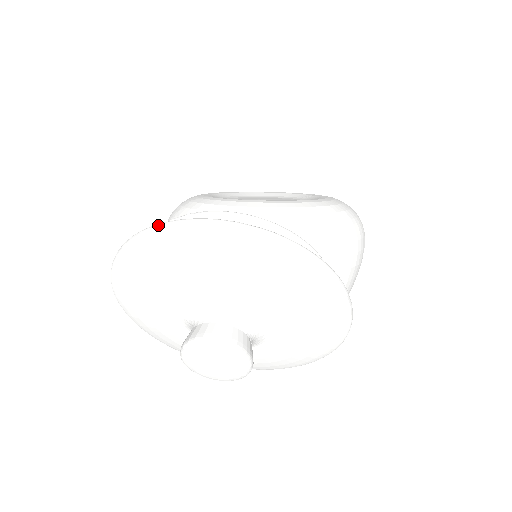
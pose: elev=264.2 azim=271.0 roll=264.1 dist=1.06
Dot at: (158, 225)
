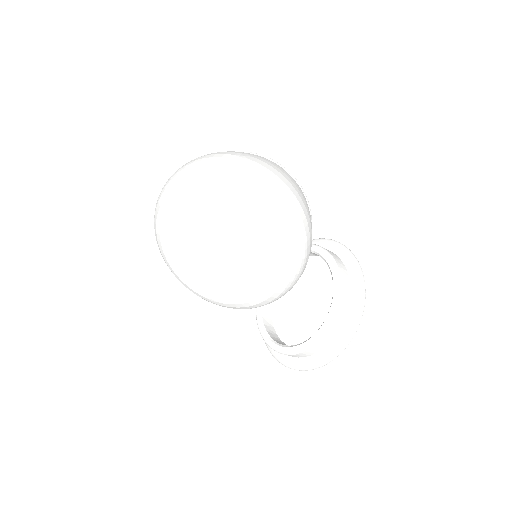
Dot at: occluded
